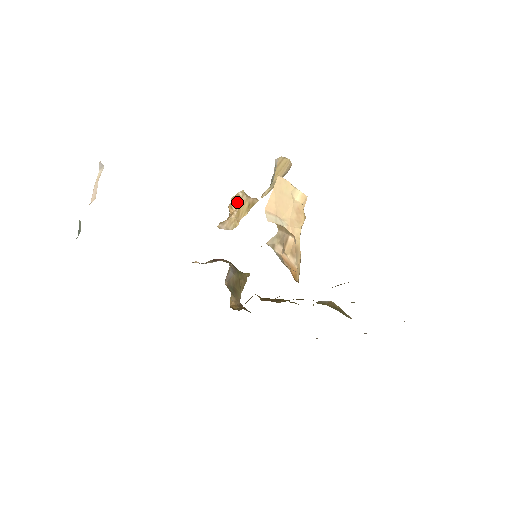
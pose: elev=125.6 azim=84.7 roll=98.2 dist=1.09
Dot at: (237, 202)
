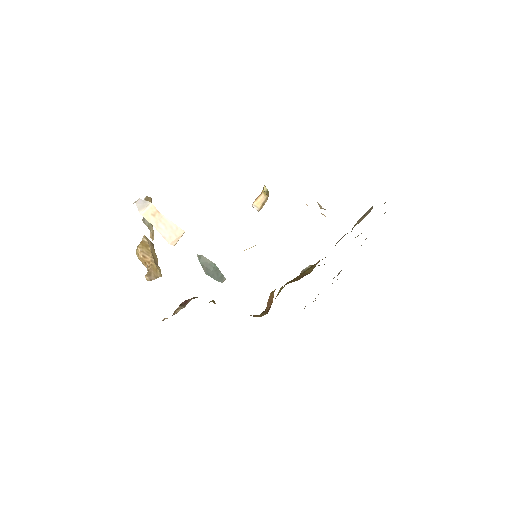
Dot at: (146, 249)
